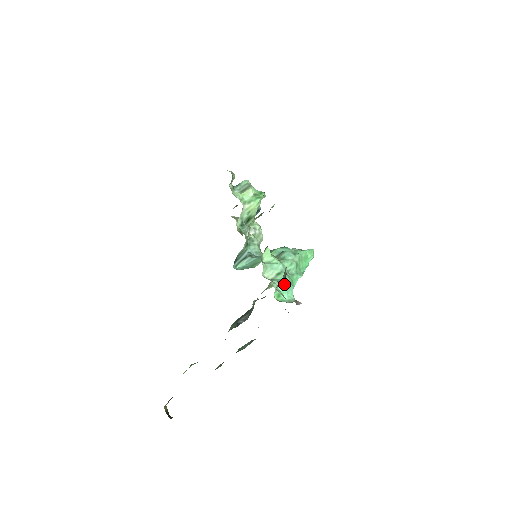
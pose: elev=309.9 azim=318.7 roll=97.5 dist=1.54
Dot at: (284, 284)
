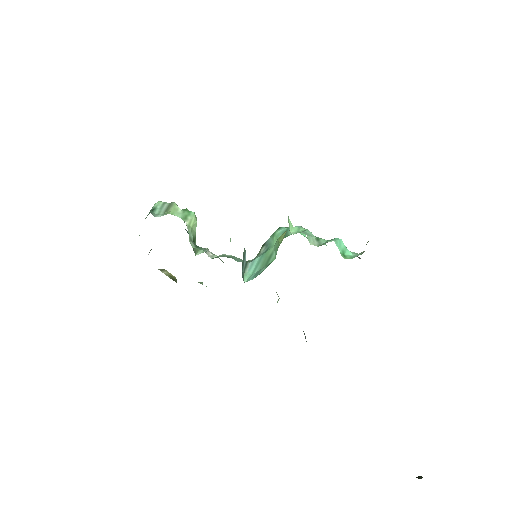
Dot at: (339, 239)
